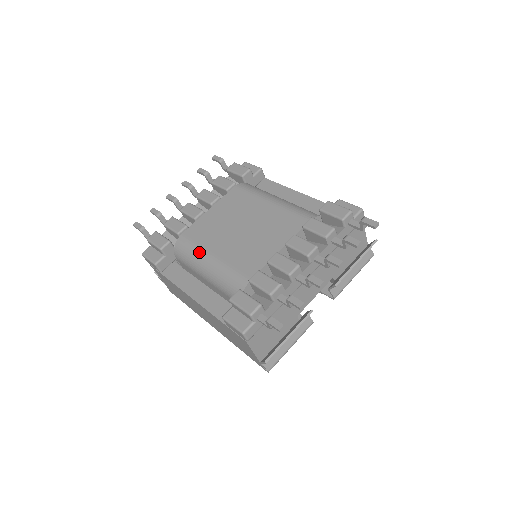
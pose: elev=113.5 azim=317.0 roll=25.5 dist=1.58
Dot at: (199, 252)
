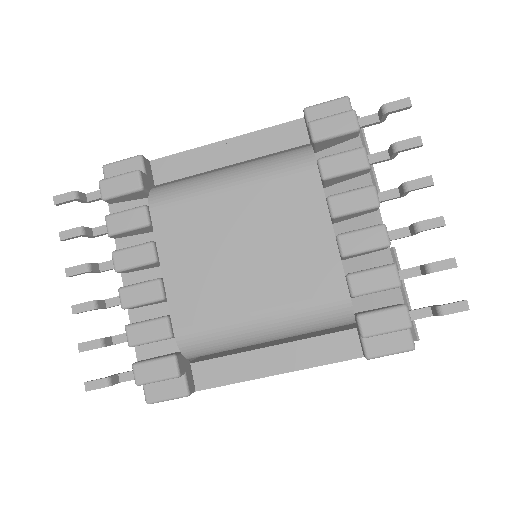
Dot at: (233, 328)
